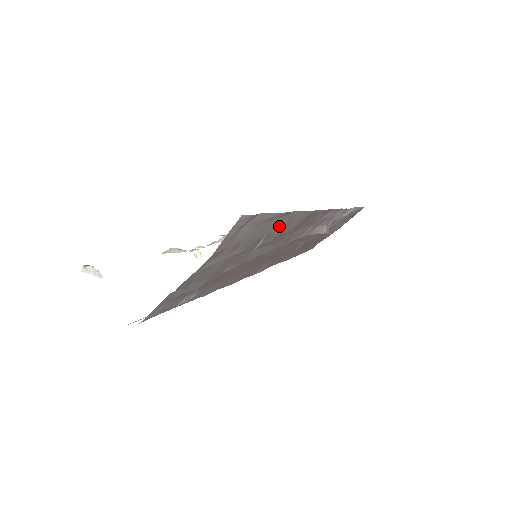
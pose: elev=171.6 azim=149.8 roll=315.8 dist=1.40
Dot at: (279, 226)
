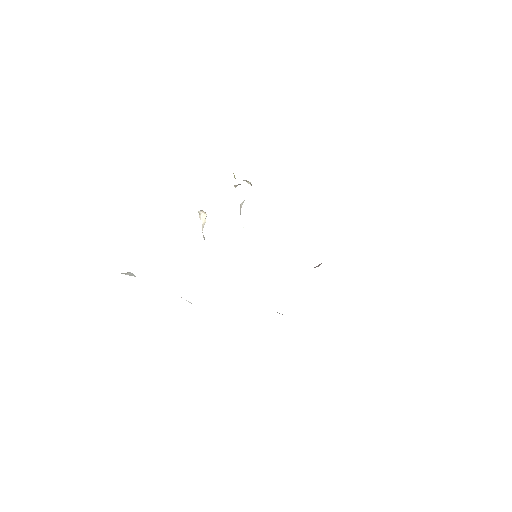
Dot at: occluded
